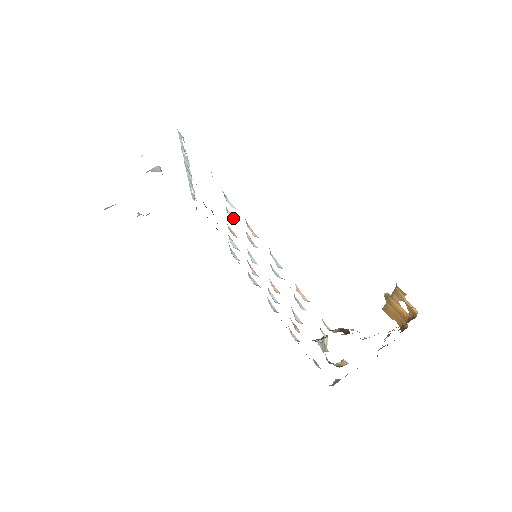
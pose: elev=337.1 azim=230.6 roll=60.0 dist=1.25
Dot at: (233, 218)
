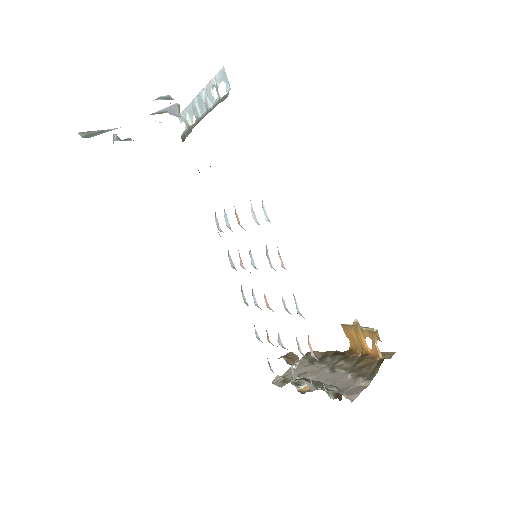
Dot at: (255, 219)
